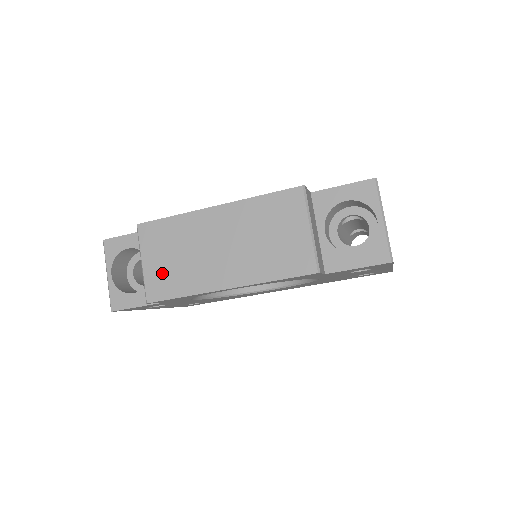
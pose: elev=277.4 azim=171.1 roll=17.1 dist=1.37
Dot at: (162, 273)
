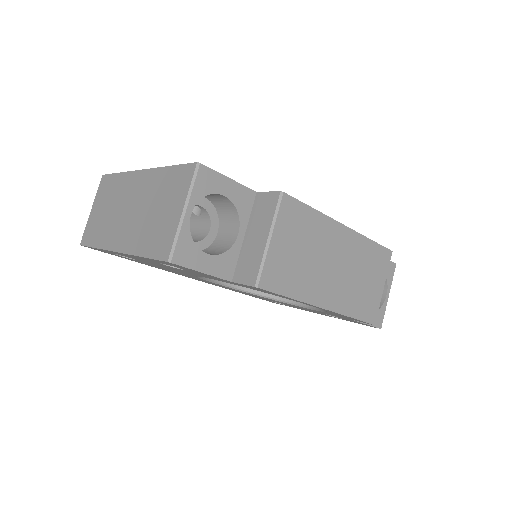
Dot at: (284, 262)
